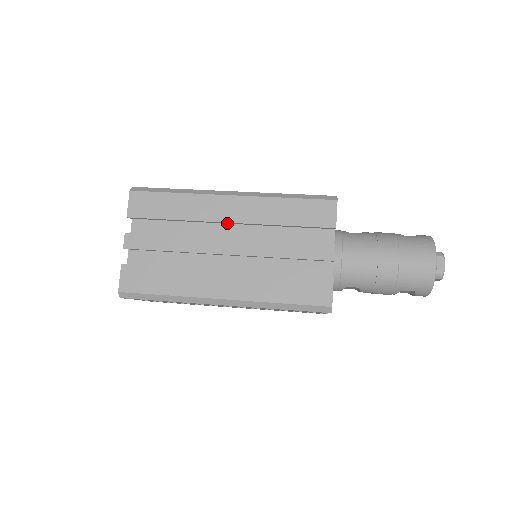
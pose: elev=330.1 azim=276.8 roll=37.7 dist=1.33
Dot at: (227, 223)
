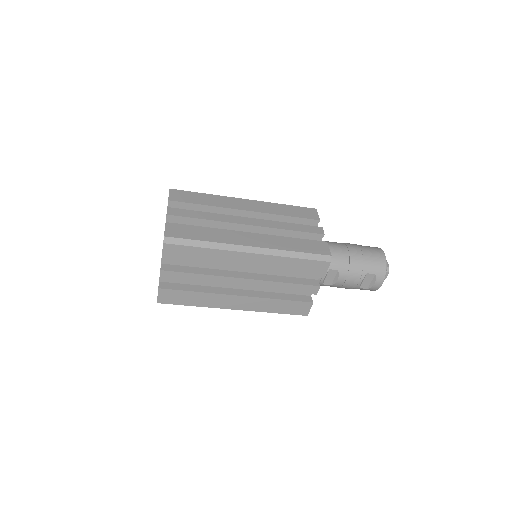
Dot at: (245, 212)
